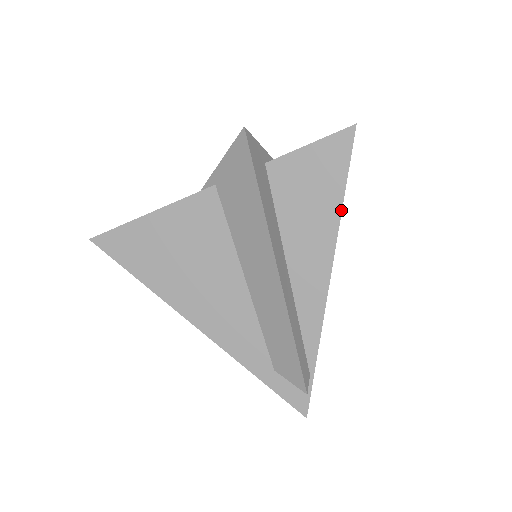
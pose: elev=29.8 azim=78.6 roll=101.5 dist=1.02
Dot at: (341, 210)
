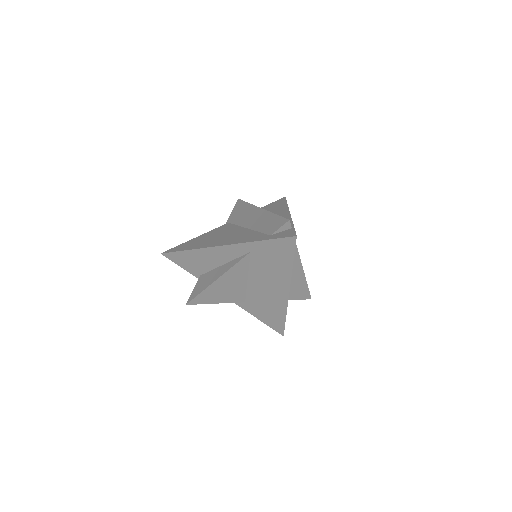
Dot at: (287, 205)
